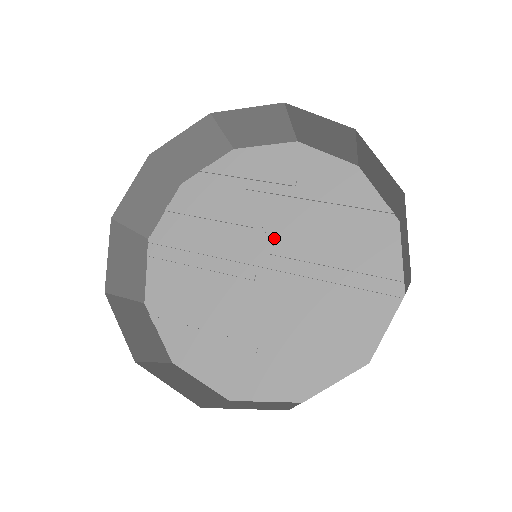
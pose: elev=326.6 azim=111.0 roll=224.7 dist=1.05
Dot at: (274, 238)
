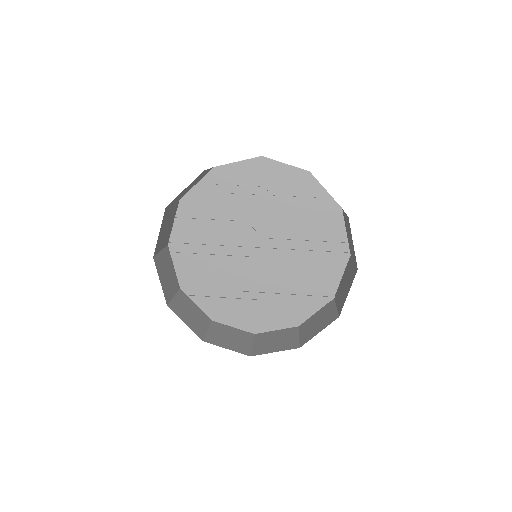
Dot at: (260, 231)
